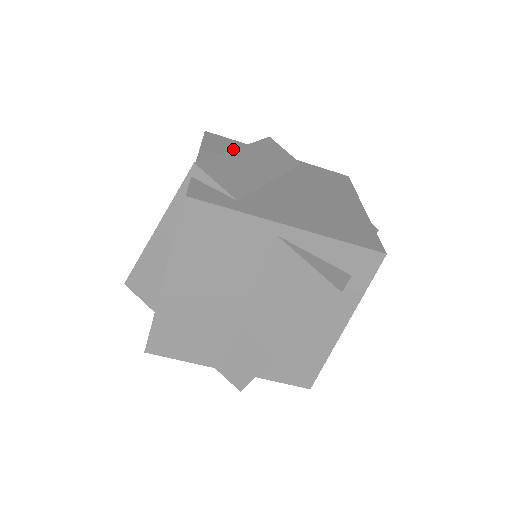
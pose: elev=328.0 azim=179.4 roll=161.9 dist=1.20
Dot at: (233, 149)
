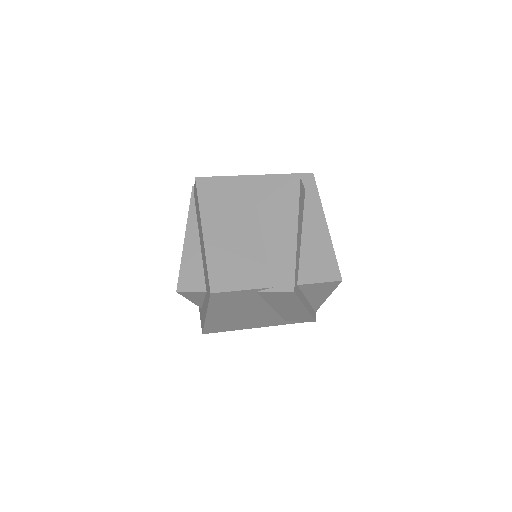
Dot at: occluded
